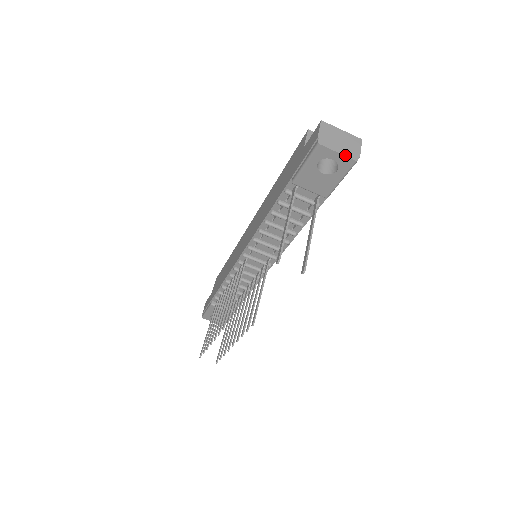
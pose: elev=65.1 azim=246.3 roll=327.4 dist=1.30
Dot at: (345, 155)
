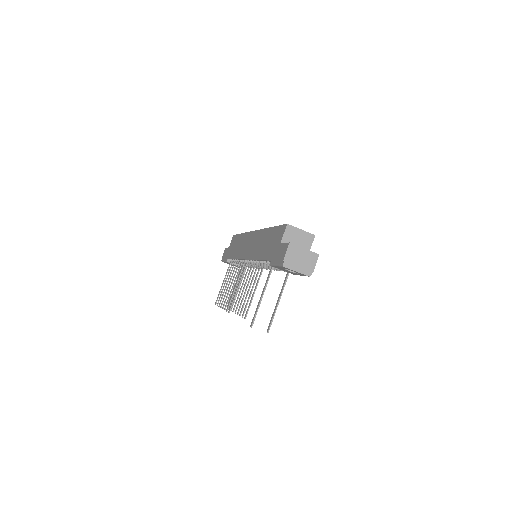
Dot at: (302, 273)
